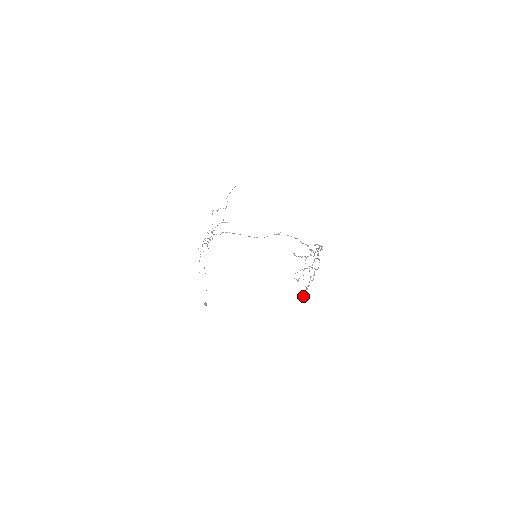
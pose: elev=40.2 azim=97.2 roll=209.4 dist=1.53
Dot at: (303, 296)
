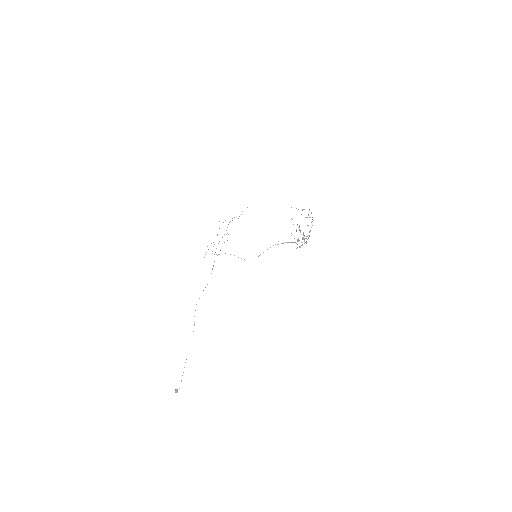
Dot at: (297, 244)
